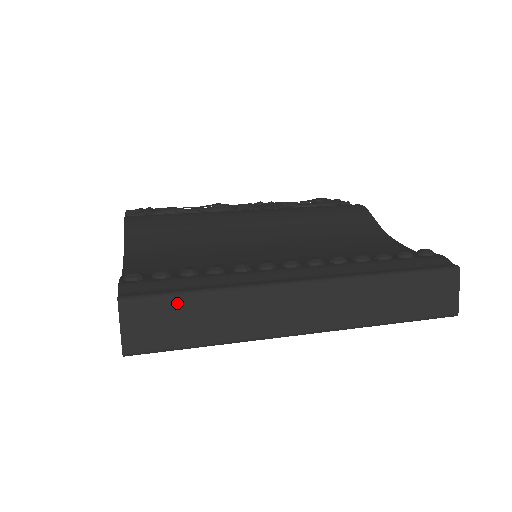
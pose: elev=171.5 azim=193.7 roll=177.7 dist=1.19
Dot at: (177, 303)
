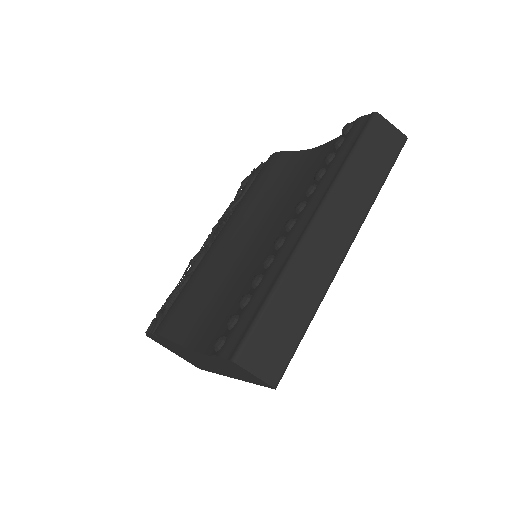
Dot at: (265, 321)
